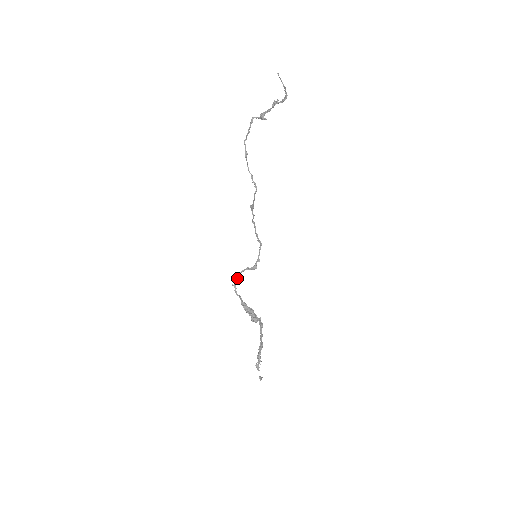
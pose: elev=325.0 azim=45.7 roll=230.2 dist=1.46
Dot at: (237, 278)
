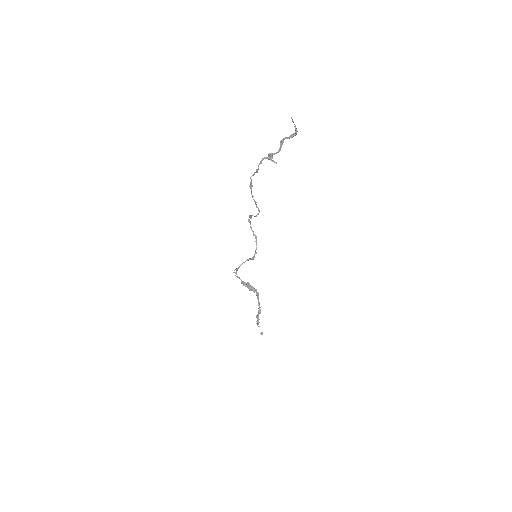
Dot at: (238, 268)
